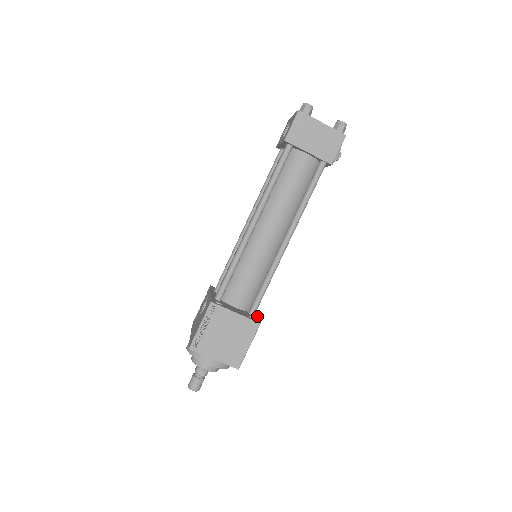
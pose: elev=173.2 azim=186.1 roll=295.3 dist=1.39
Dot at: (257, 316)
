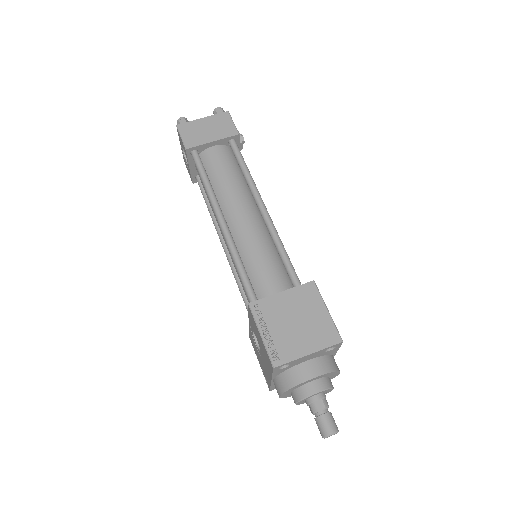
Dot at: occluded
